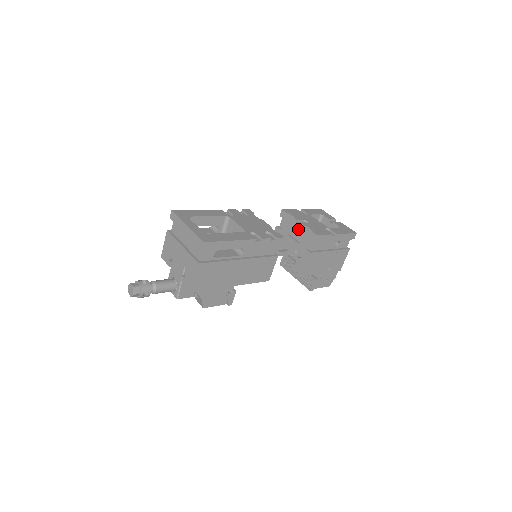
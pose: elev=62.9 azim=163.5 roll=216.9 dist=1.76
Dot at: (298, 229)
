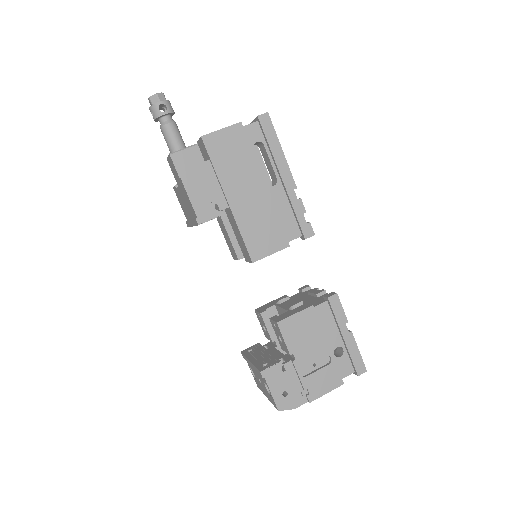
Dot at: (314, 292)
